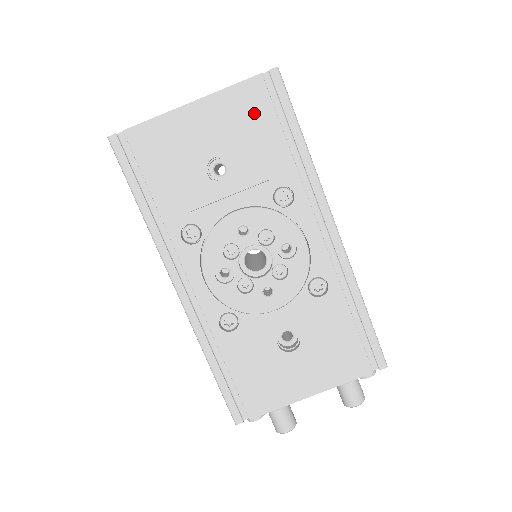
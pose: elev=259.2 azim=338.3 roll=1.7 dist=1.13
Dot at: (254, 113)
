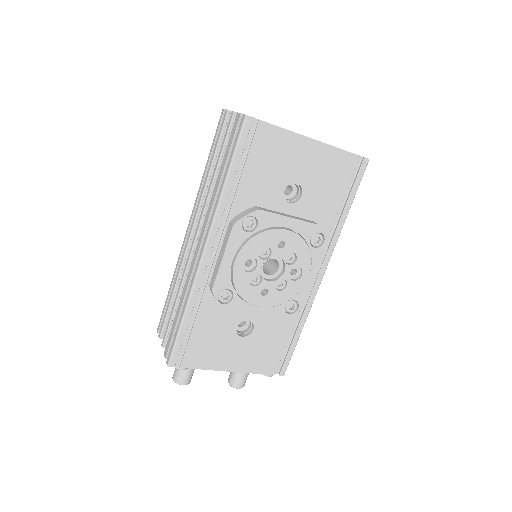
Dot at: (338, 175)
